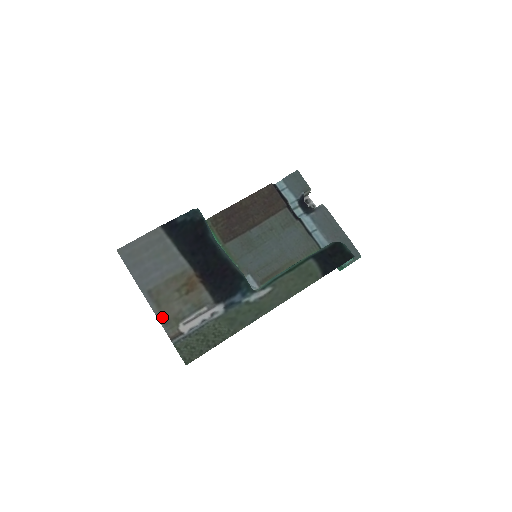
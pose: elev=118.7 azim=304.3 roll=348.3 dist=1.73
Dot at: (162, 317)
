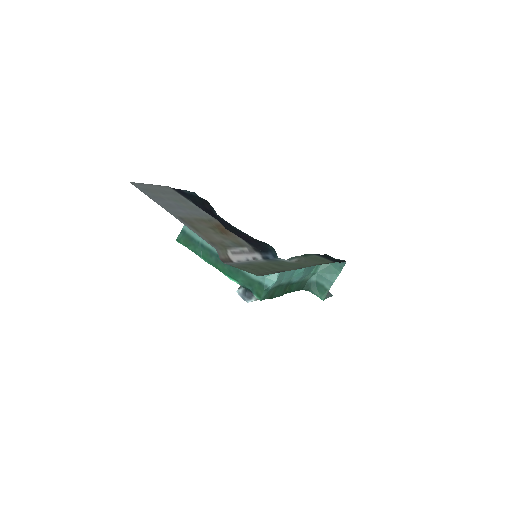
Dot at: (205, 238)
